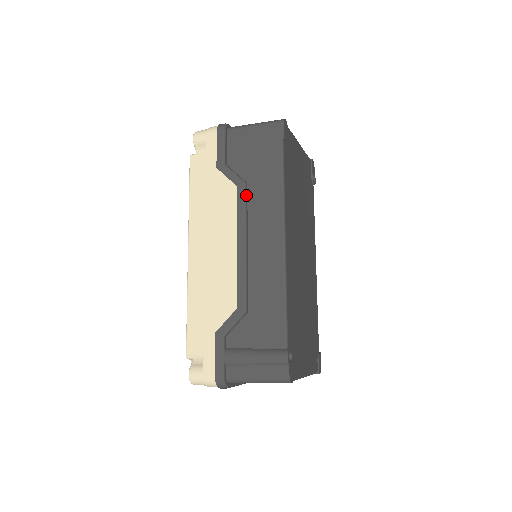
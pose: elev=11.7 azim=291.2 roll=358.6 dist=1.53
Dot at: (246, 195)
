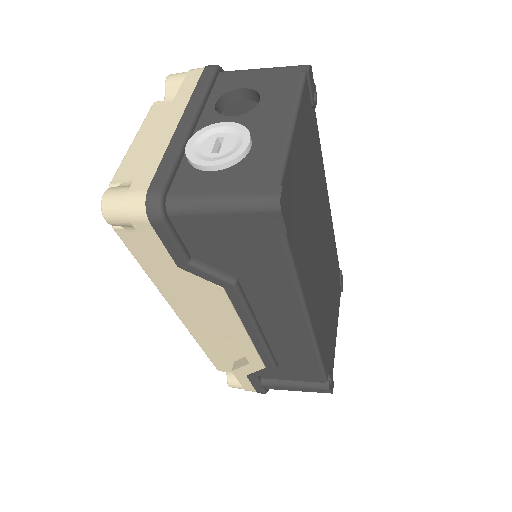
Dot at: (241, 293)
